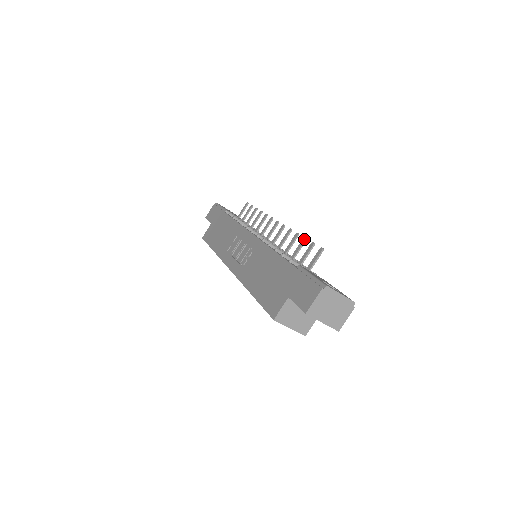
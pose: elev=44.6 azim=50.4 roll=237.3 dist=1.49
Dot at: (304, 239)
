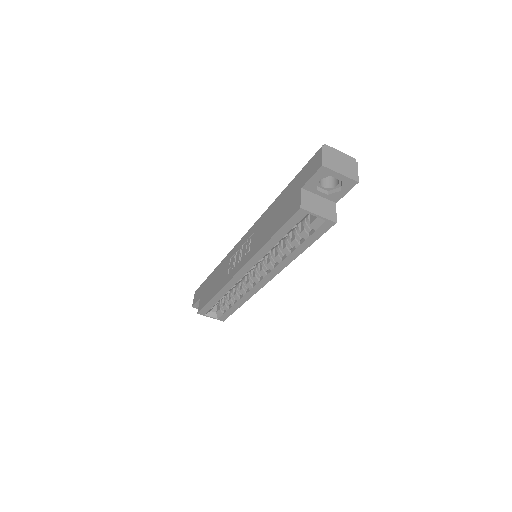
Dot at: occluded
